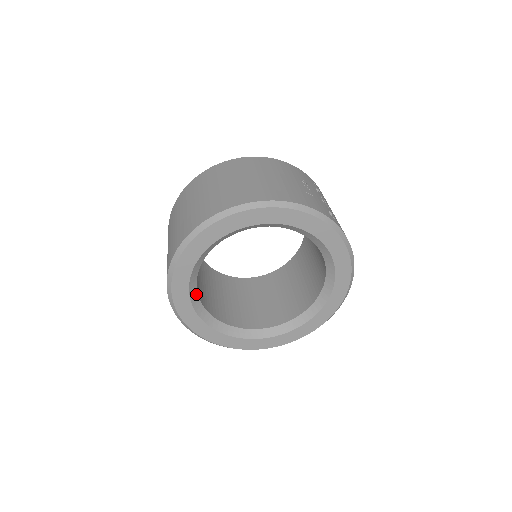
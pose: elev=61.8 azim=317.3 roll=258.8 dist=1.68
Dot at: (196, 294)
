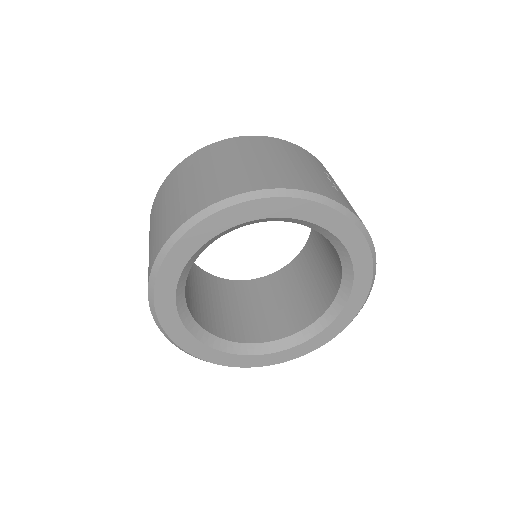
Dot at: (183, 295)
